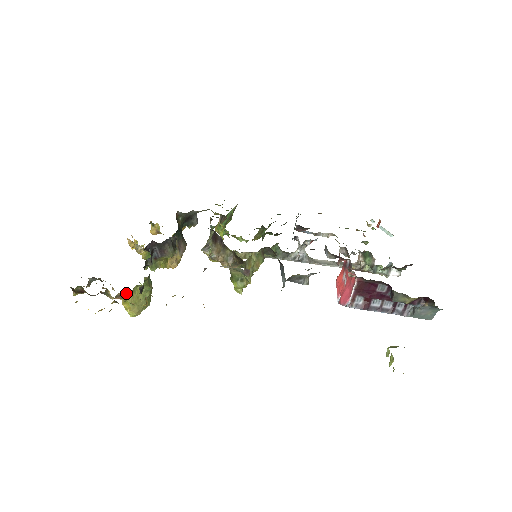
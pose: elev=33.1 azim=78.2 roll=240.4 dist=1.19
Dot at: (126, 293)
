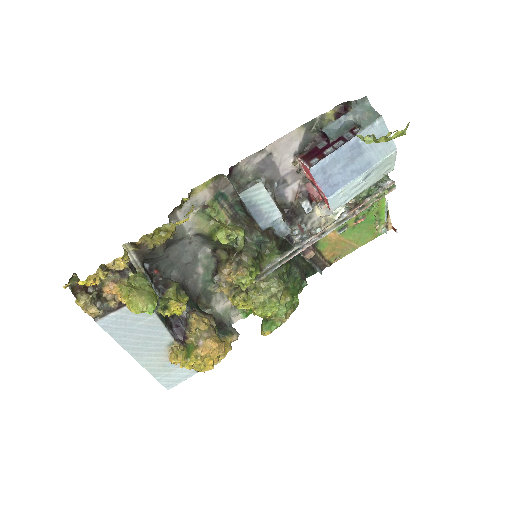
Dot at: (119, 278)
